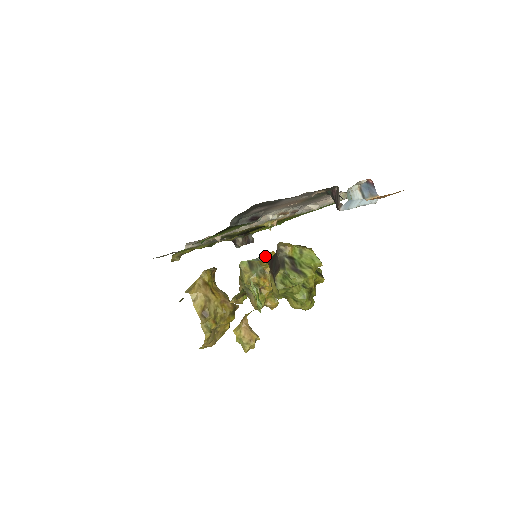
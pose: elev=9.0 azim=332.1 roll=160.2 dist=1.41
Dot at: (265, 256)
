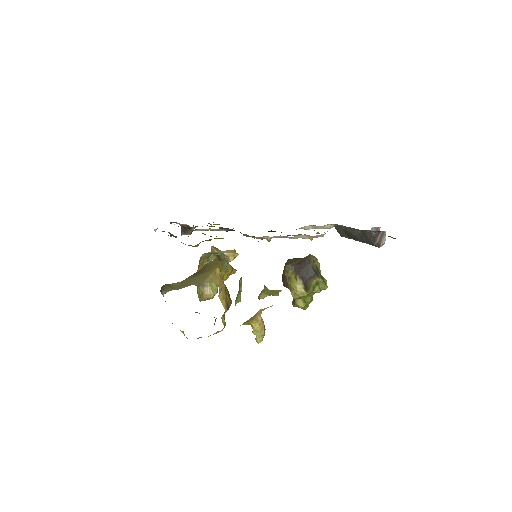
Dot at: (233, 253)
